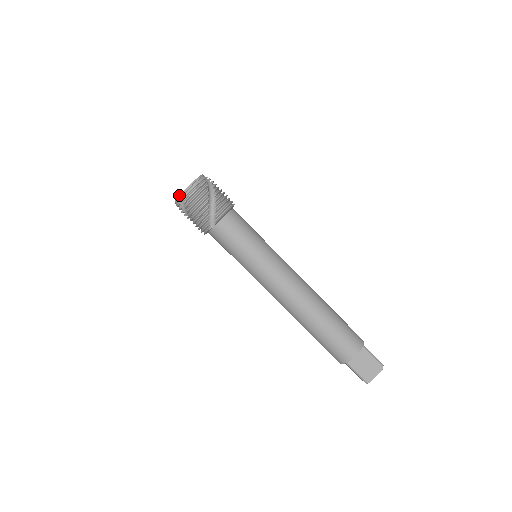
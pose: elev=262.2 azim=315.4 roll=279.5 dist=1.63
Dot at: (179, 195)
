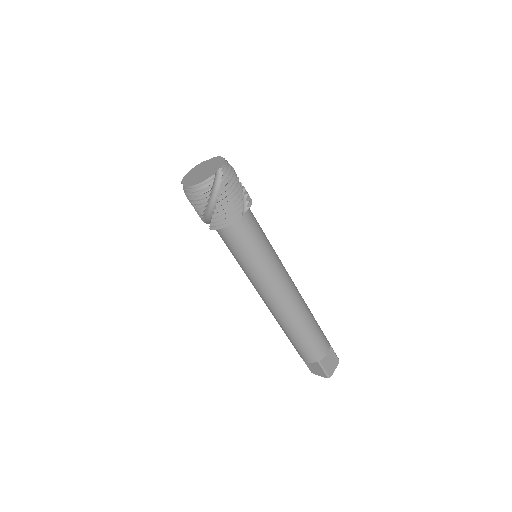
Dot at: (182, 183)
